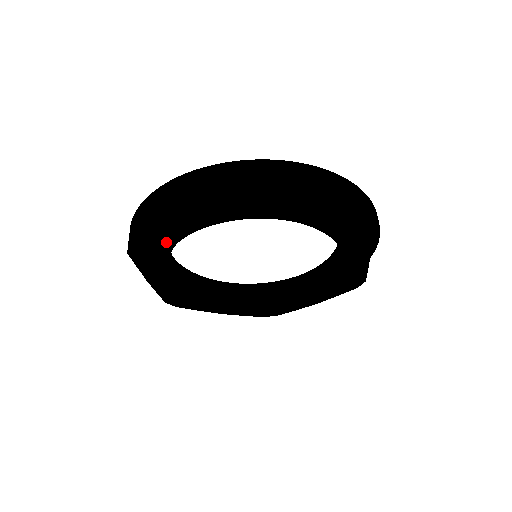
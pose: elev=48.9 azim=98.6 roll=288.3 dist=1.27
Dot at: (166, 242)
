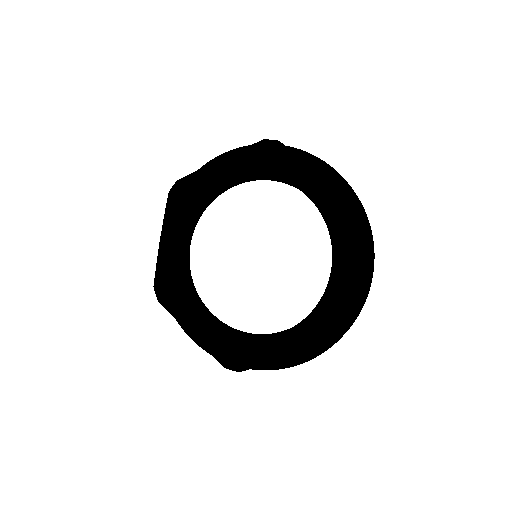
Dot at: (169, 265)
